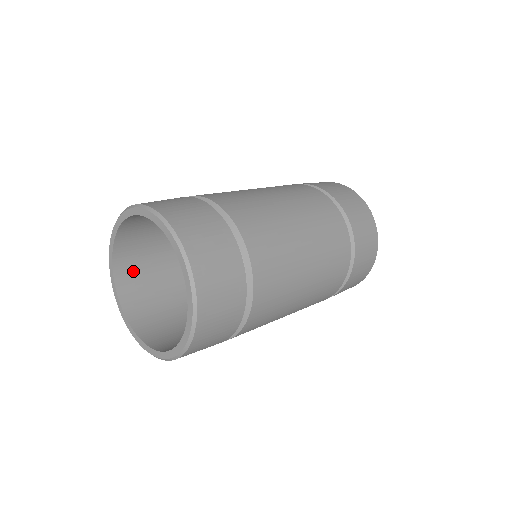
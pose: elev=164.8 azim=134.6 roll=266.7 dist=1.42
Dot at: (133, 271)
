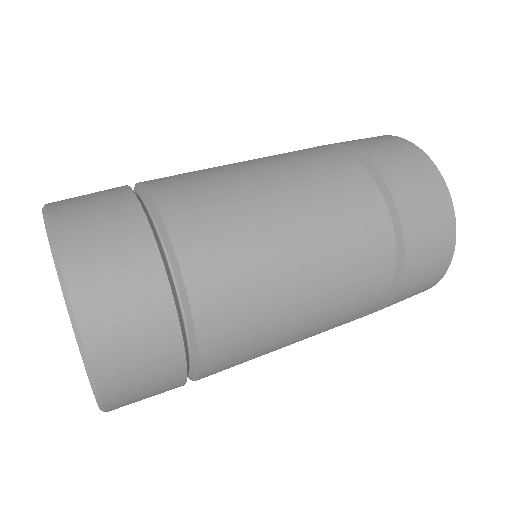
Dot at: occluded
